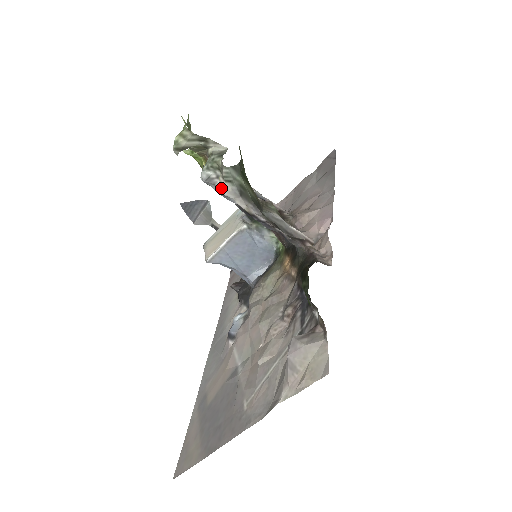
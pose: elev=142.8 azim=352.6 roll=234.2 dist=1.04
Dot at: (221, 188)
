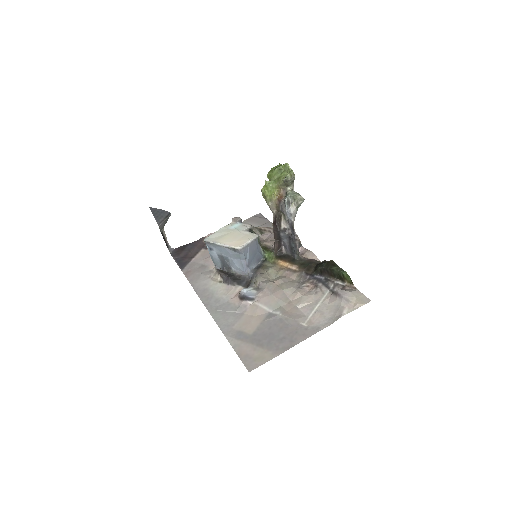
Dot at: (291, 209)
